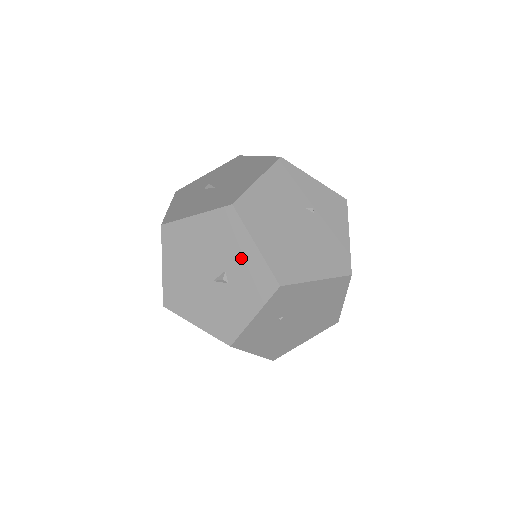
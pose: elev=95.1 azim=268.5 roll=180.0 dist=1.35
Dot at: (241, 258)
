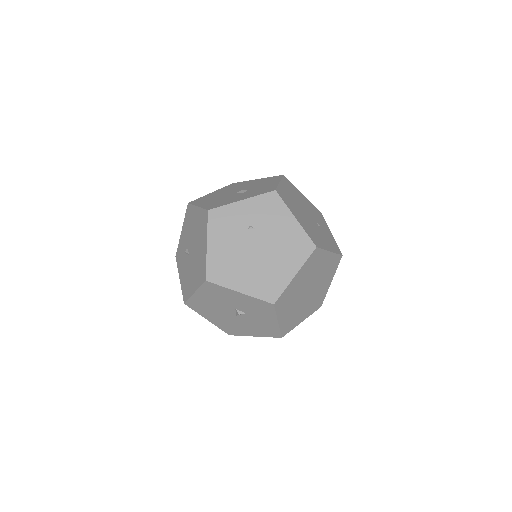
Dot at: (265, 186)
